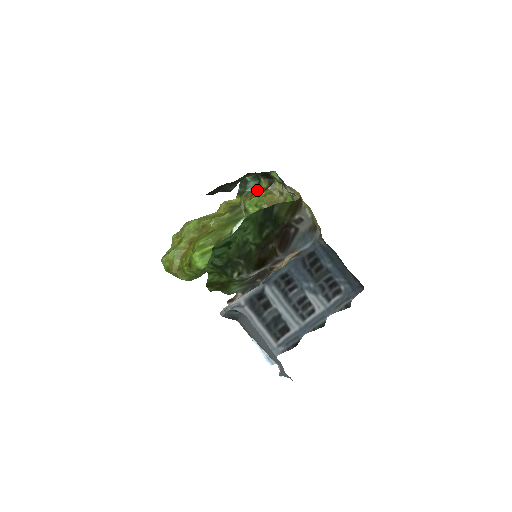
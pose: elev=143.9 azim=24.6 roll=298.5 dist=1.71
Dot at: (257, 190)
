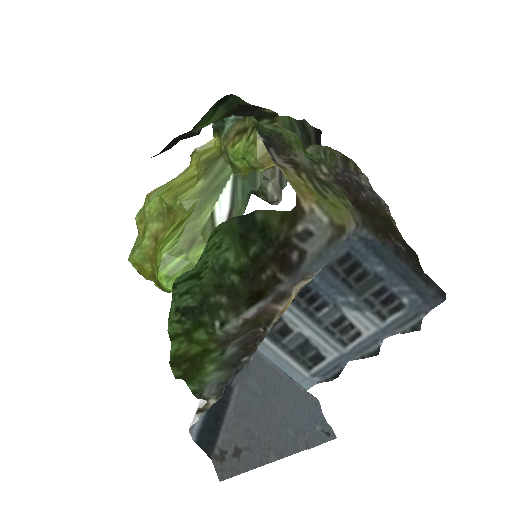
Dot at: (243, 123)
